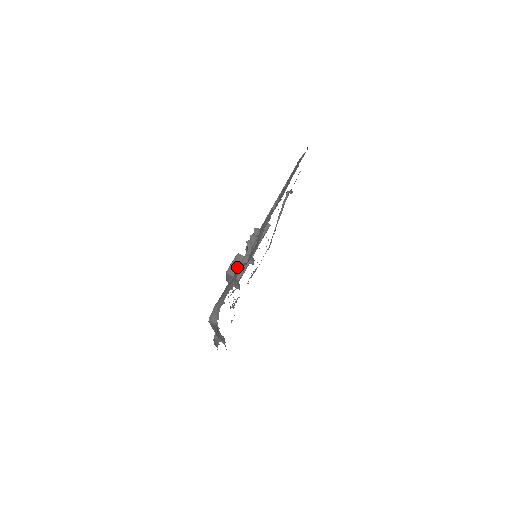
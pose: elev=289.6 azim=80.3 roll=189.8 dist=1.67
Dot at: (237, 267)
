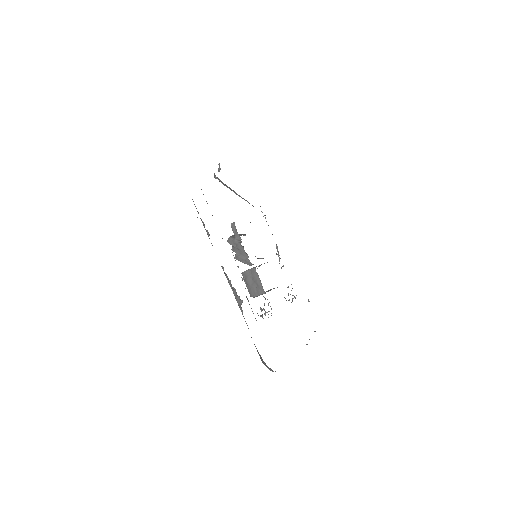
Dot at: (252, 285)
